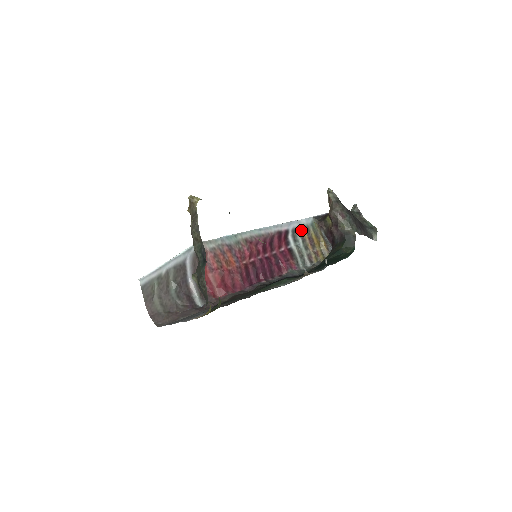
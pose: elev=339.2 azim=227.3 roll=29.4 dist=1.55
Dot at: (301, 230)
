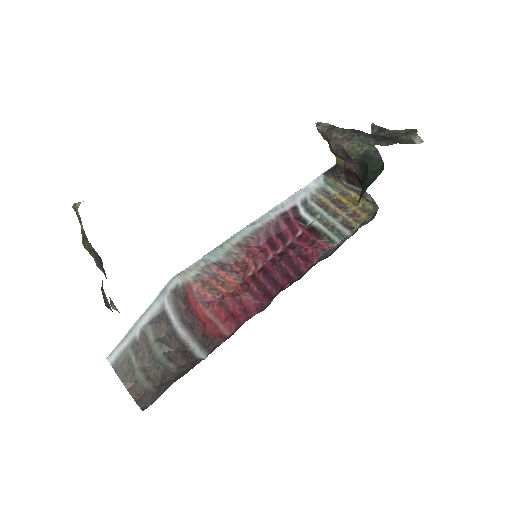
Dot at: (315, 198)
